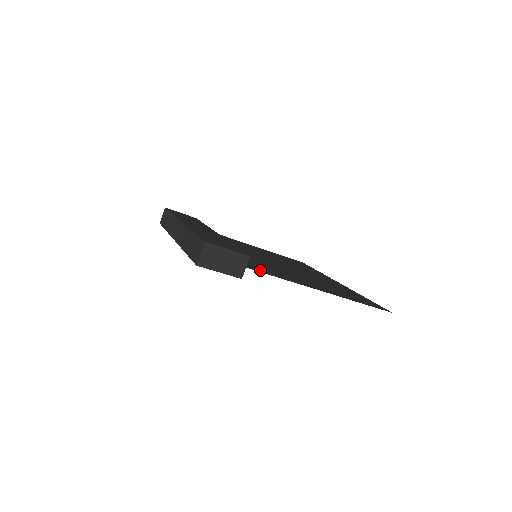
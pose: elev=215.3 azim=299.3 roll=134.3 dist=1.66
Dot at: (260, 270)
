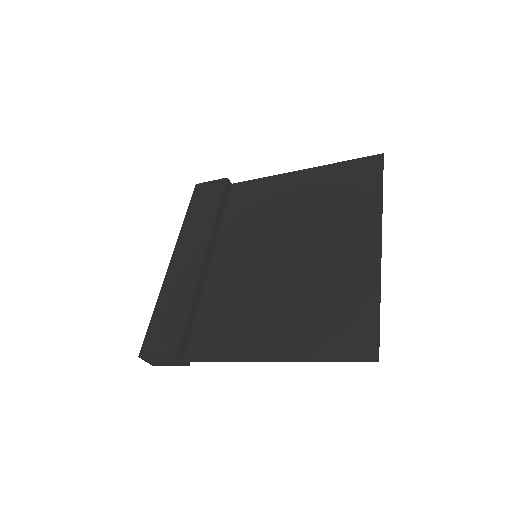
Dot at: (202, 351)
